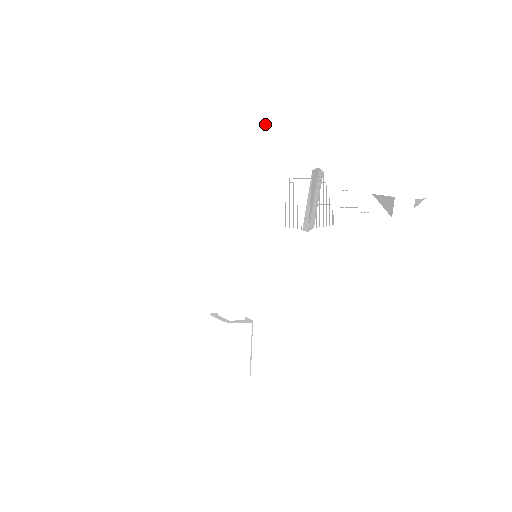
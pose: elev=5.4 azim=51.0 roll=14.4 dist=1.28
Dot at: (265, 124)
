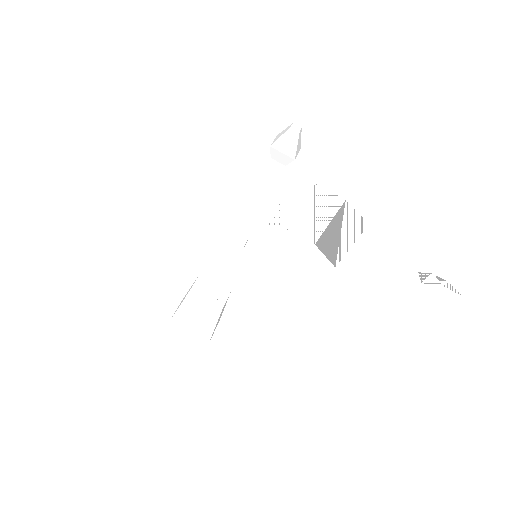
Dot at: (300, 131)
